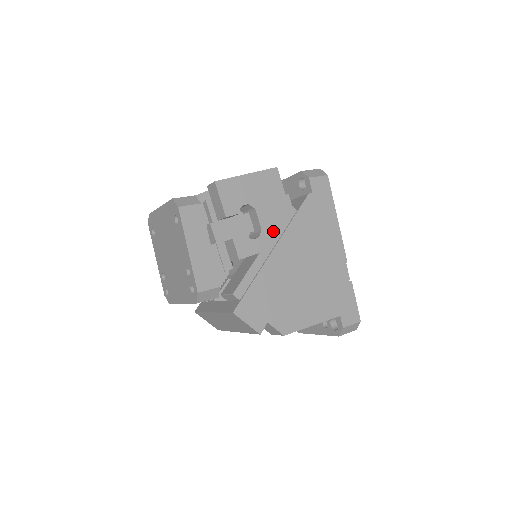
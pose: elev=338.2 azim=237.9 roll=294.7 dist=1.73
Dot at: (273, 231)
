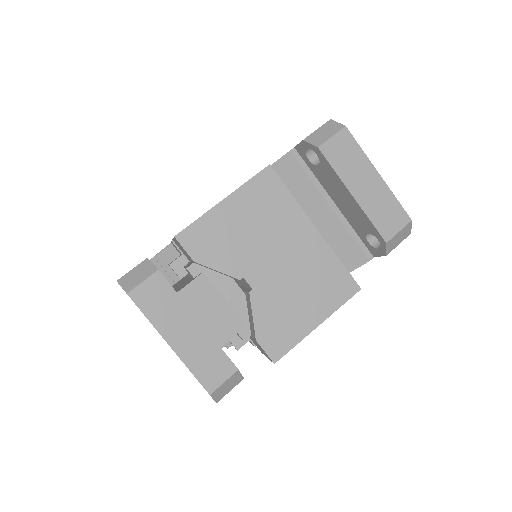
Dot at: occluded
